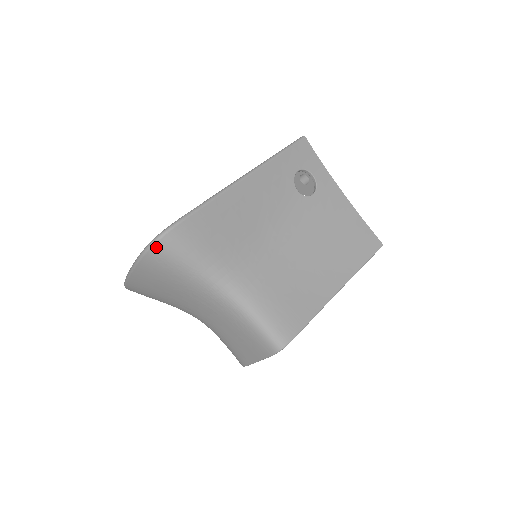
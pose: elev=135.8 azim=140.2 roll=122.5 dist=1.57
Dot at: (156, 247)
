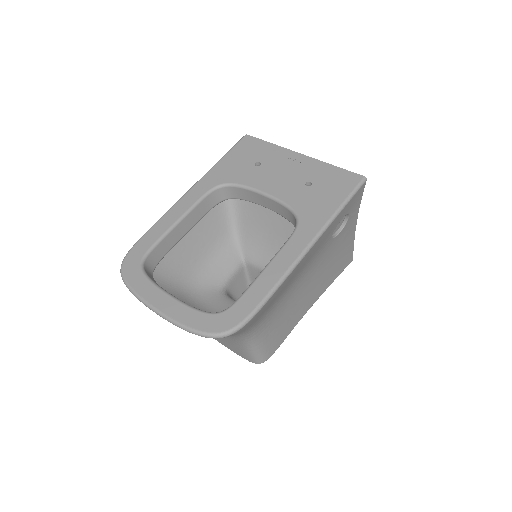
Dot at: occluded
